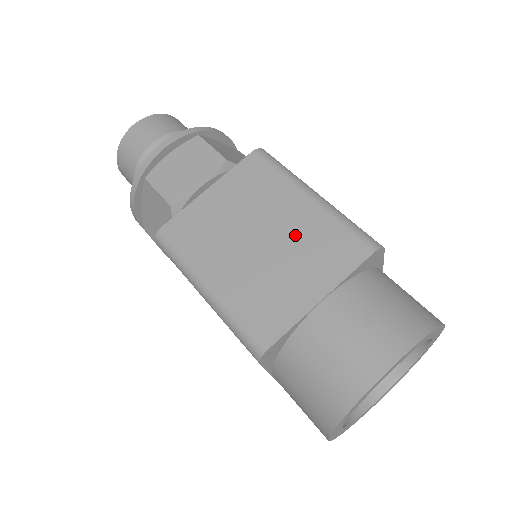
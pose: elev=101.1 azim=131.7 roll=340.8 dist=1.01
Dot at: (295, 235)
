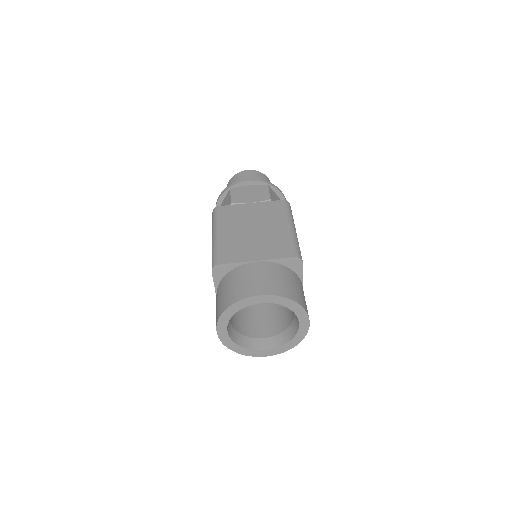
Dot at: (269, 235)
